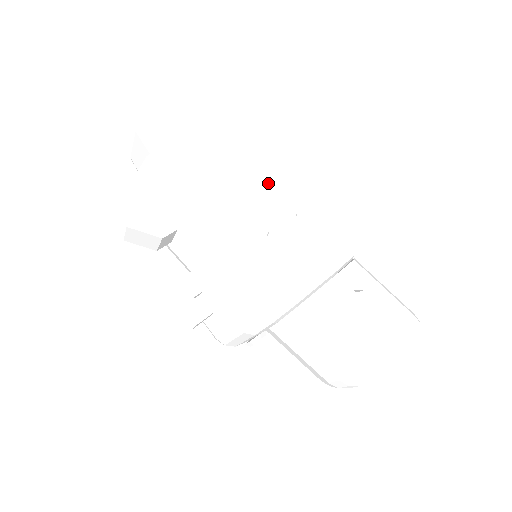
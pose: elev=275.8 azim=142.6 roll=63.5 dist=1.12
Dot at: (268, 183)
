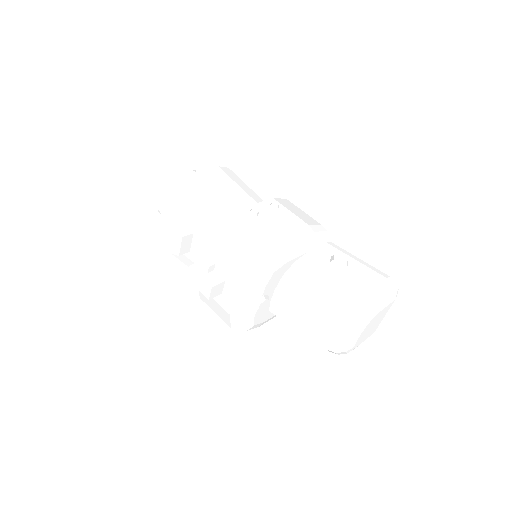
Dot at: (257, 200)
